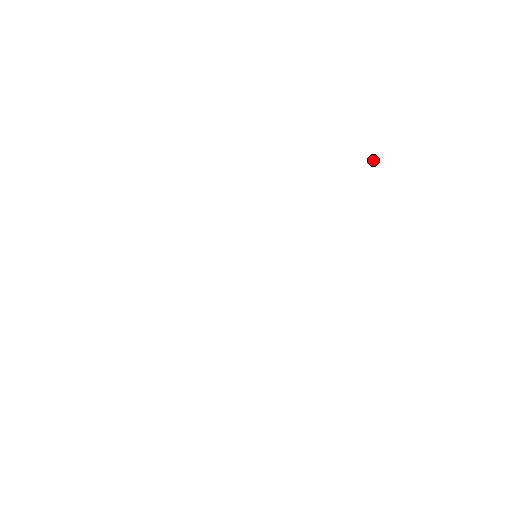
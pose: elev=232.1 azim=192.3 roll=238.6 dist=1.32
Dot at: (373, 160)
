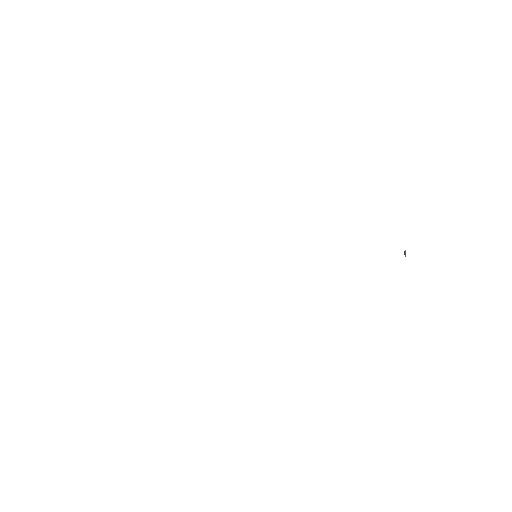
Dot at: occluded
